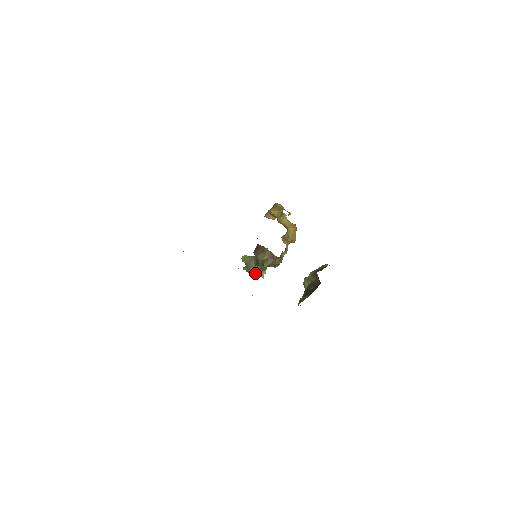
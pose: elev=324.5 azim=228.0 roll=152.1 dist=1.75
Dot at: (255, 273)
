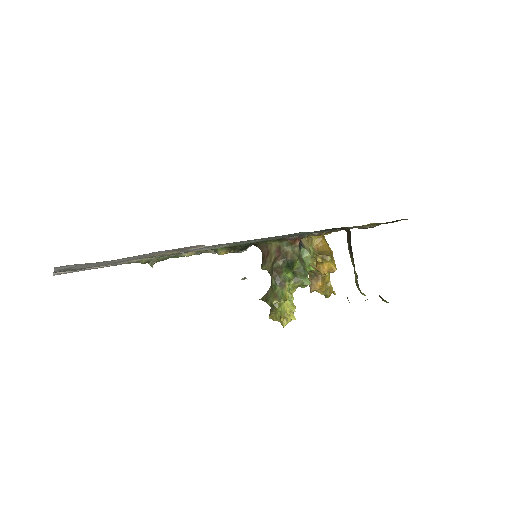
Dot at: (274, 298)
